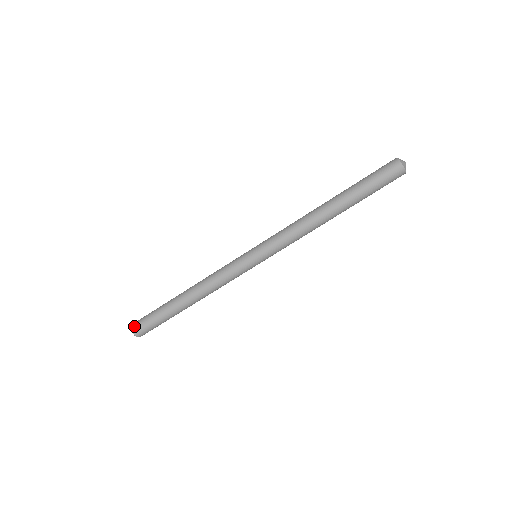
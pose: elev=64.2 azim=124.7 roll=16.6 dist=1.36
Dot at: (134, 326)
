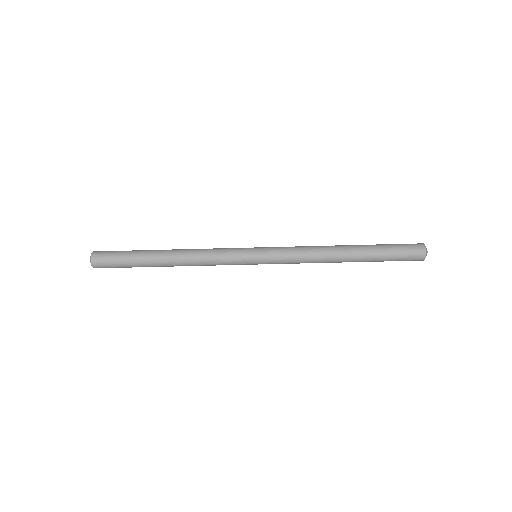
Dot at: (96, 264)
